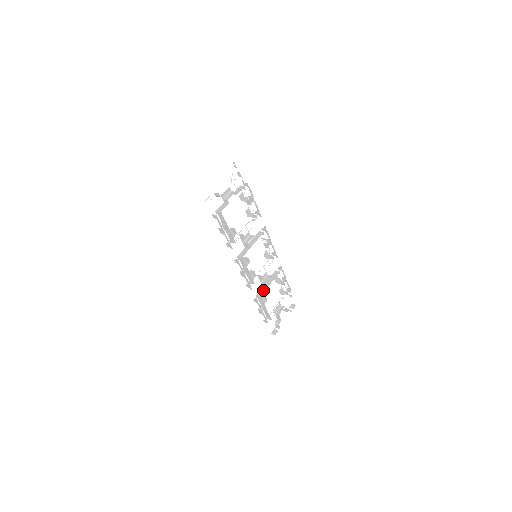
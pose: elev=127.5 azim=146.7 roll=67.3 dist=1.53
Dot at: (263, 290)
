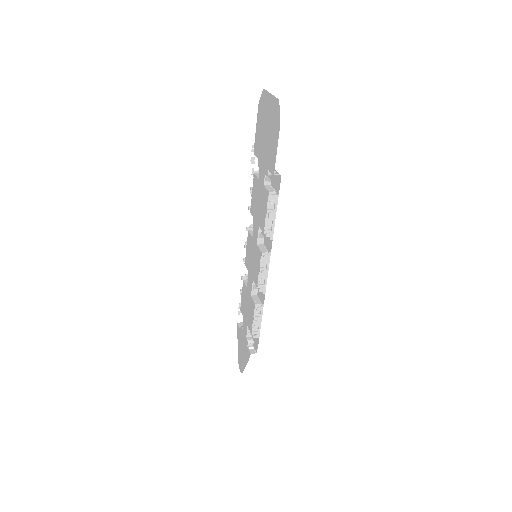
Dot at: (256, 297)
